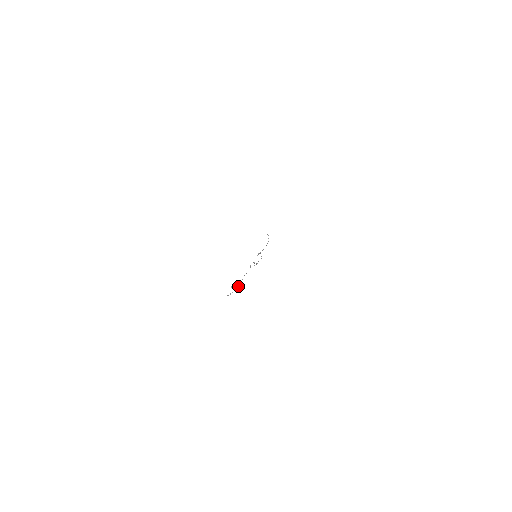
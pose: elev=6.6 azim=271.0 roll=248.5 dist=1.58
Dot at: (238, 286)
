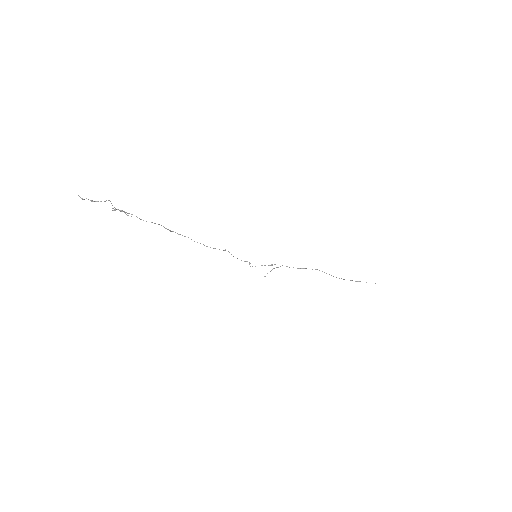
Dot at: occluded
